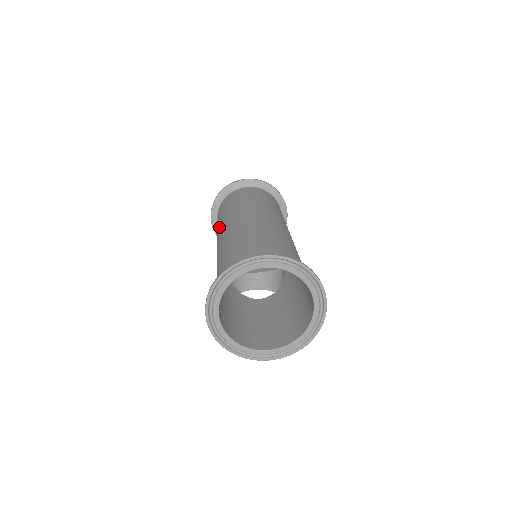
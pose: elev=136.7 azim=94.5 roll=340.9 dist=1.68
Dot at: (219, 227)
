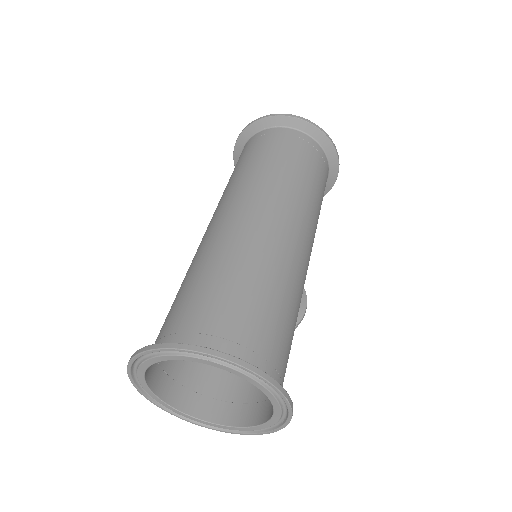
Dot at: occluded
